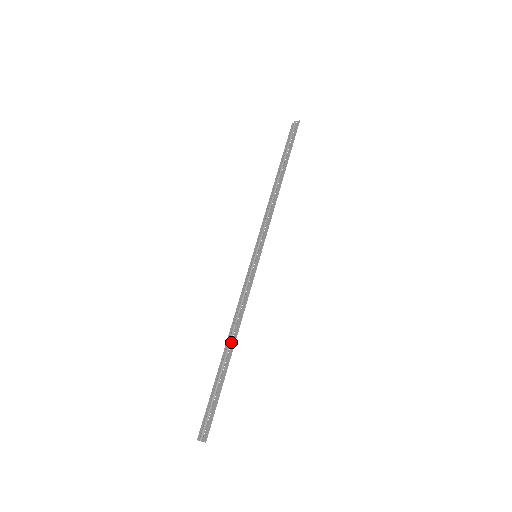
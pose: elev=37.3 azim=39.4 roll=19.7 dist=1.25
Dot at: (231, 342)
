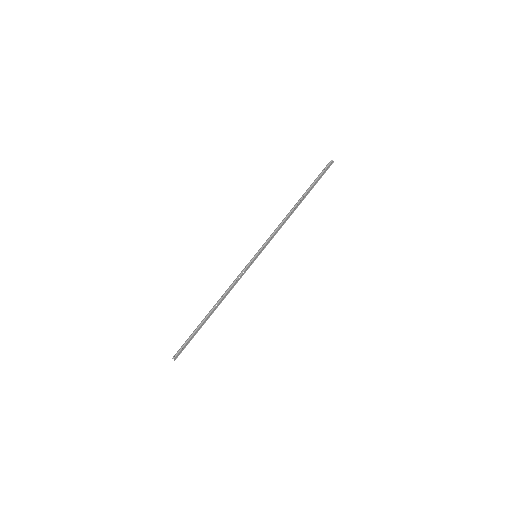
Dot at: (215, 307)
